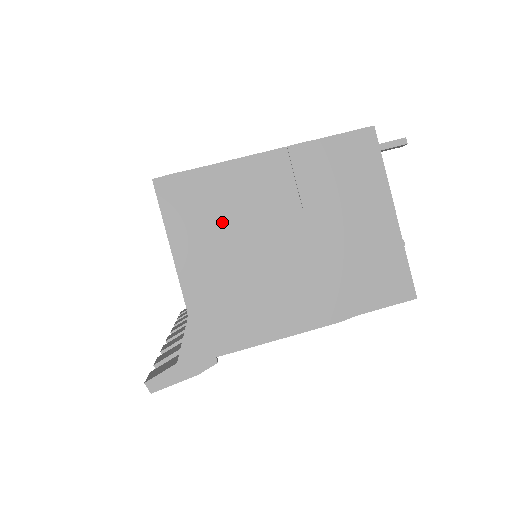
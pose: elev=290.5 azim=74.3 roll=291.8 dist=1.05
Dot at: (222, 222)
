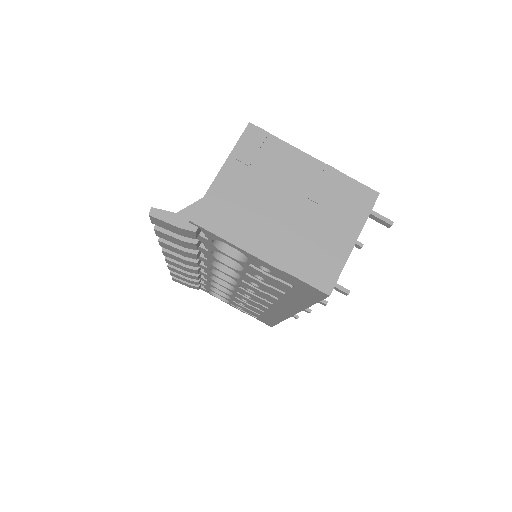
Dot at: (264, 168)
